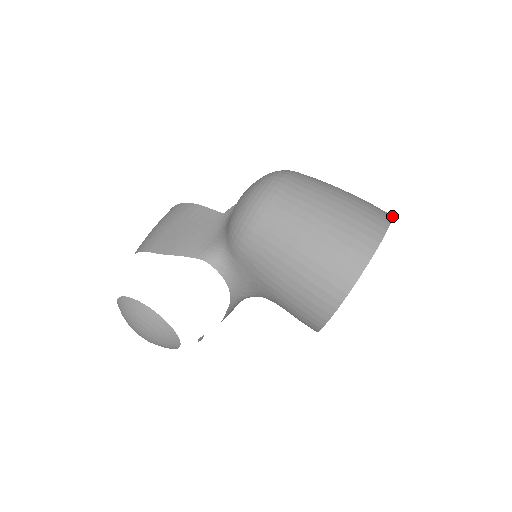
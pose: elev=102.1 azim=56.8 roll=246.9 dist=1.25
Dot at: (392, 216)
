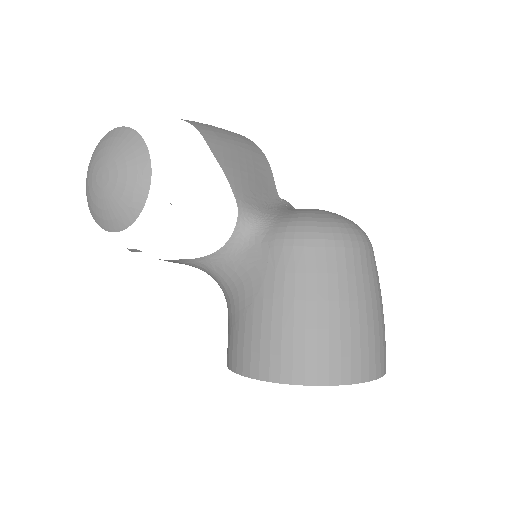
Dot at: occluded
